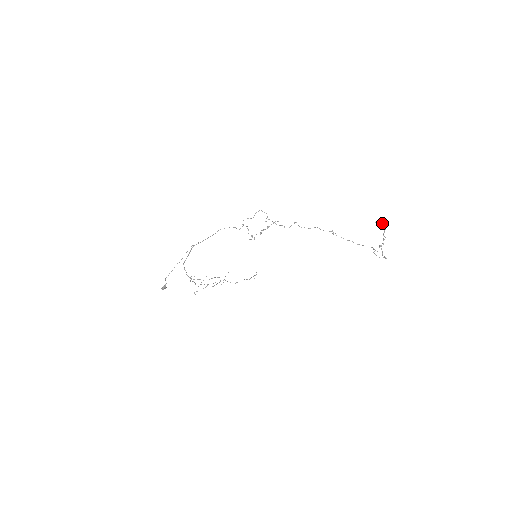
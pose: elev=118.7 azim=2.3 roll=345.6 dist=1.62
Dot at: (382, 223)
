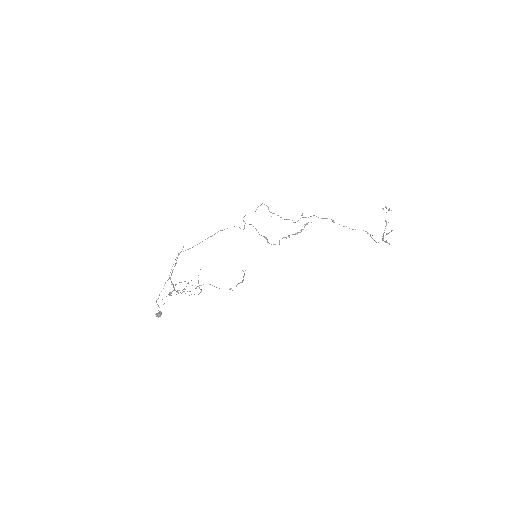
Dot at: (389, 209)
